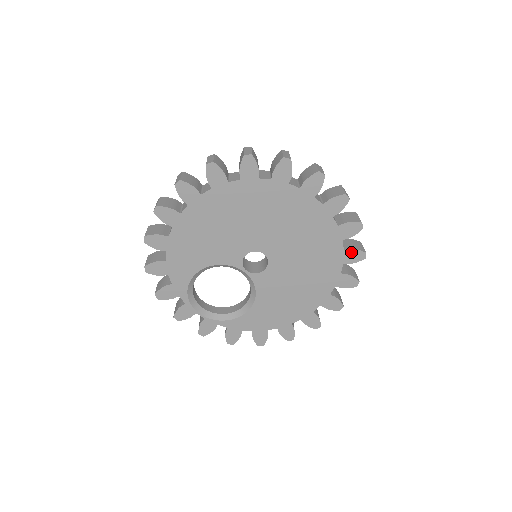
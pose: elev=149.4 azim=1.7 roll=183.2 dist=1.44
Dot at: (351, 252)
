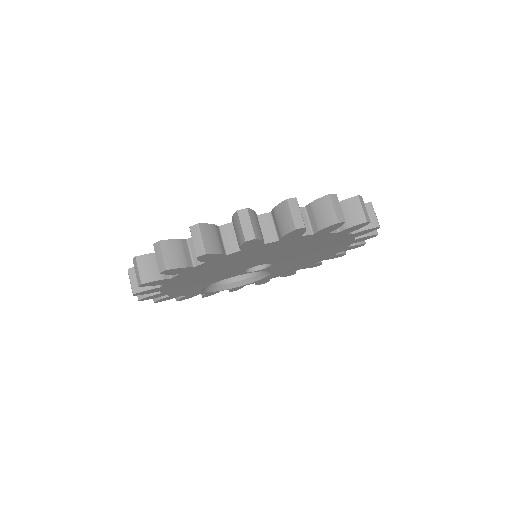
Dot at: (361, 232)
